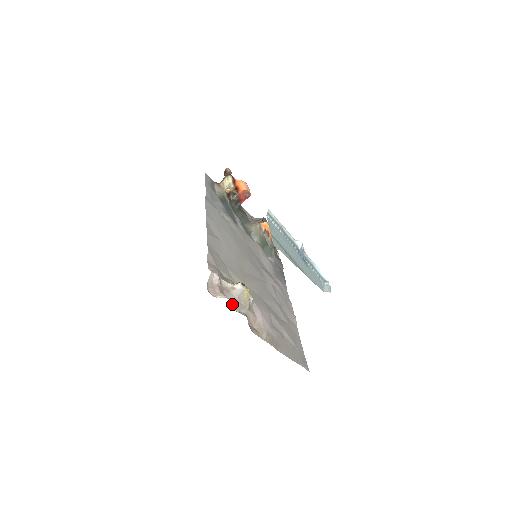
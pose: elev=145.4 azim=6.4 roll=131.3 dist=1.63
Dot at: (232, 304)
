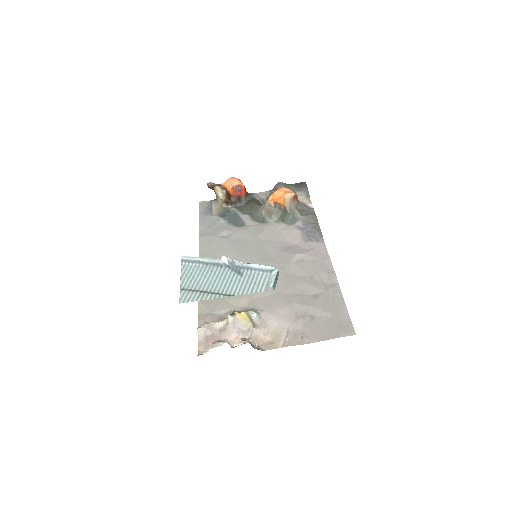
Dot at: (229, 342)
